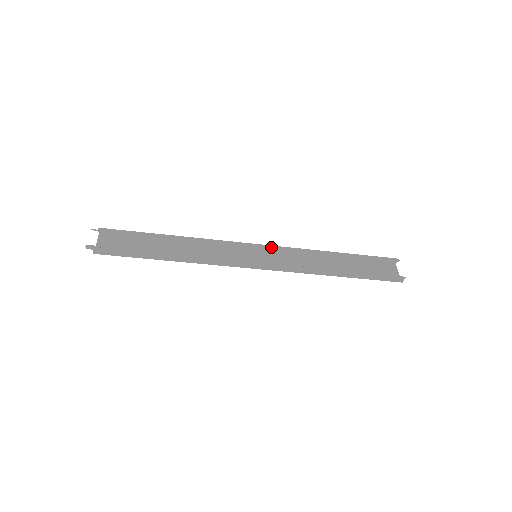
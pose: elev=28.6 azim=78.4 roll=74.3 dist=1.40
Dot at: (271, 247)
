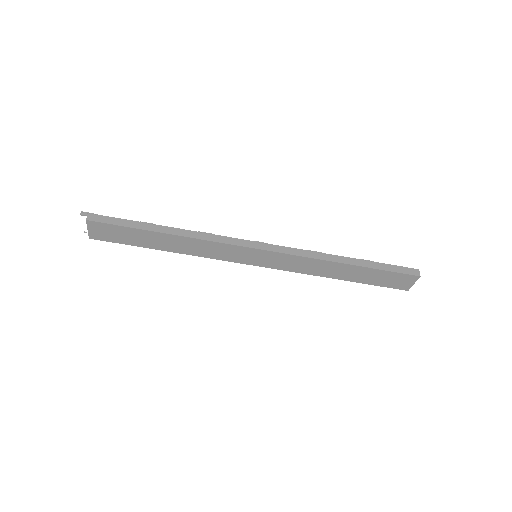
Dot at: occluded
